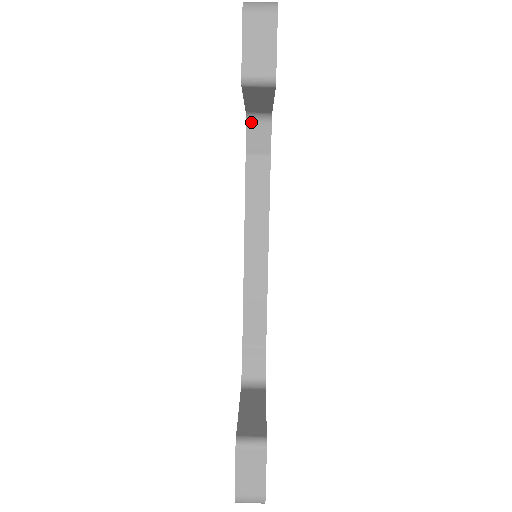
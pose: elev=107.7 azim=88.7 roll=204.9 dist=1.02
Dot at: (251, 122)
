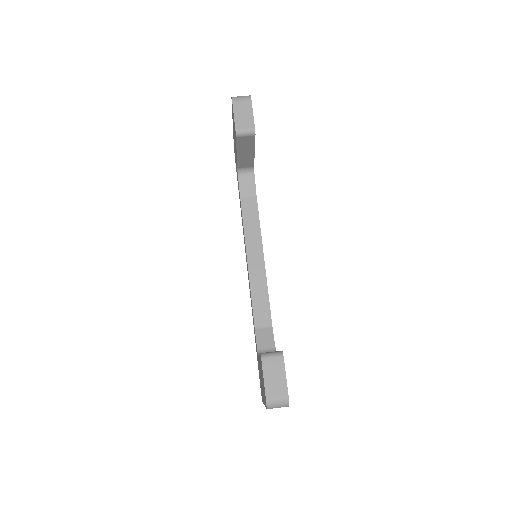
Dot at: (241, 176)
